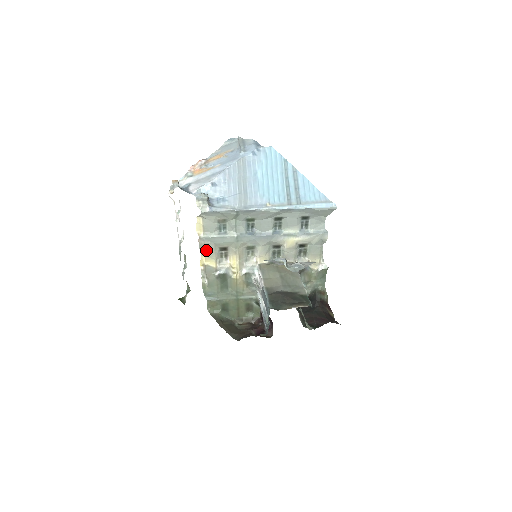
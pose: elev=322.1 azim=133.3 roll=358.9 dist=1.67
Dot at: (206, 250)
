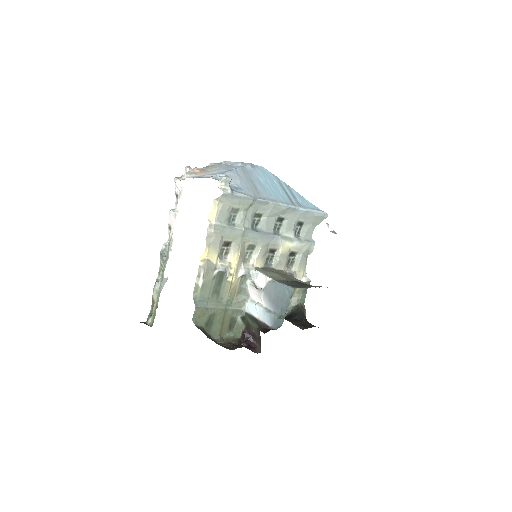
Dot at: (212, 241)
